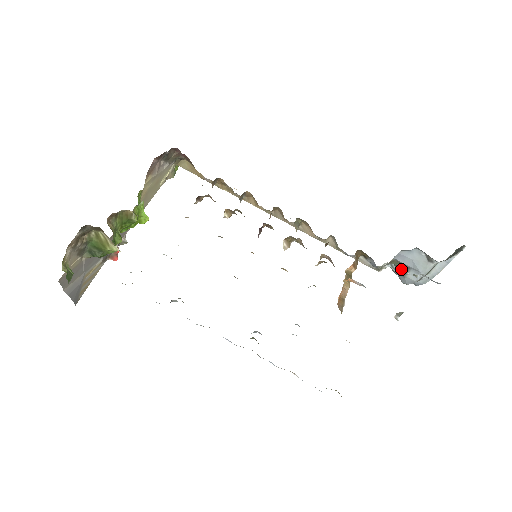
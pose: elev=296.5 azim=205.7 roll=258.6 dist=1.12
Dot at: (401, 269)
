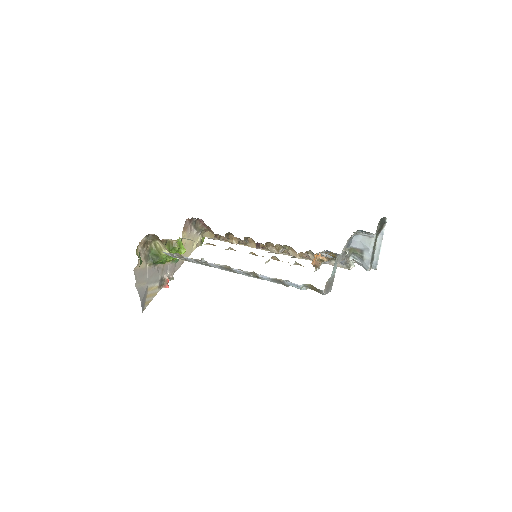
Dot at: (359, 255)
